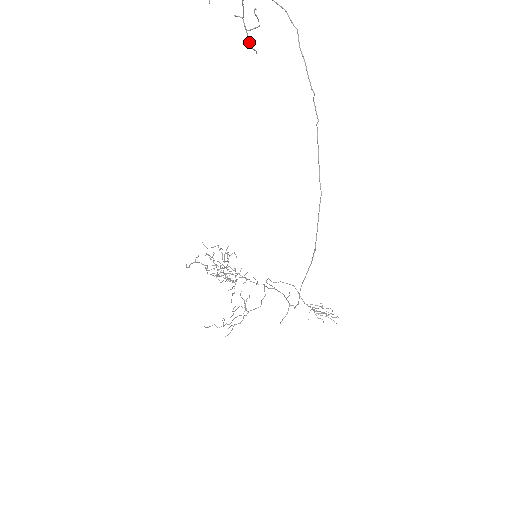
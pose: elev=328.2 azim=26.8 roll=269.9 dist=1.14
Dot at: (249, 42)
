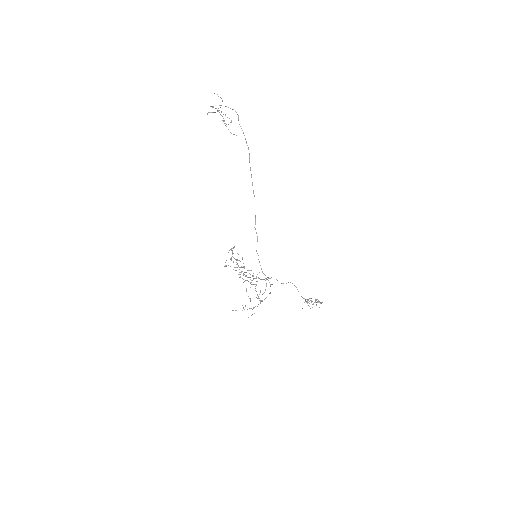
Dot at: occluded
